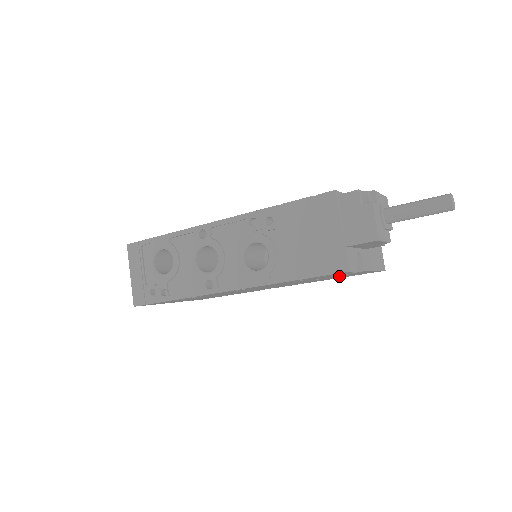
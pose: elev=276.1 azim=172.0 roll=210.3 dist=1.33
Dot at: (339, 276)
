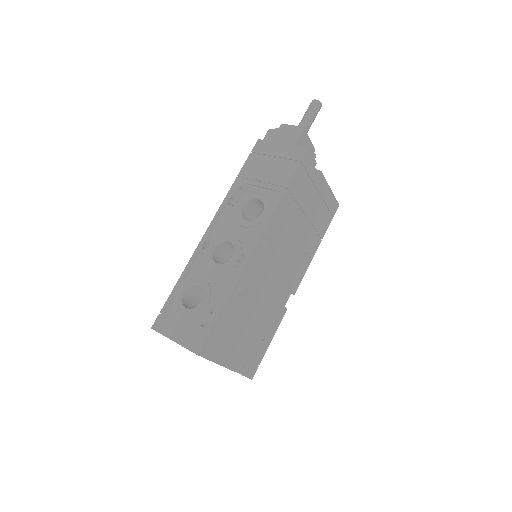
Dot at: (316, 210)
